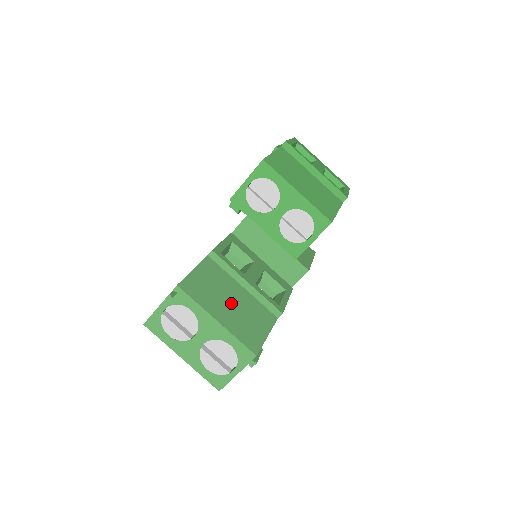
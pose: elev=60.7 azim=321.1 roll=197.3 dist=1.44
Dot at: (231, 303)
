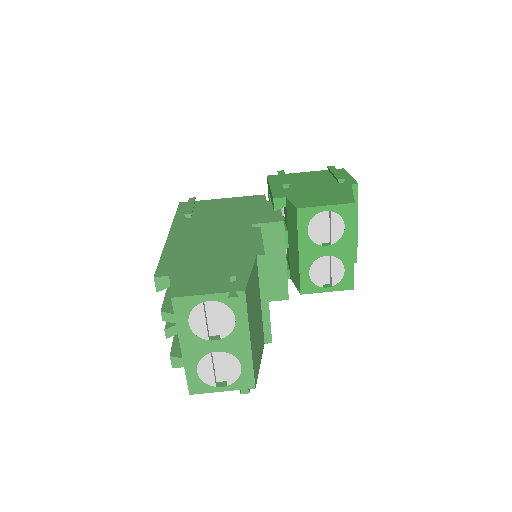
Dot at: (256, 321)
